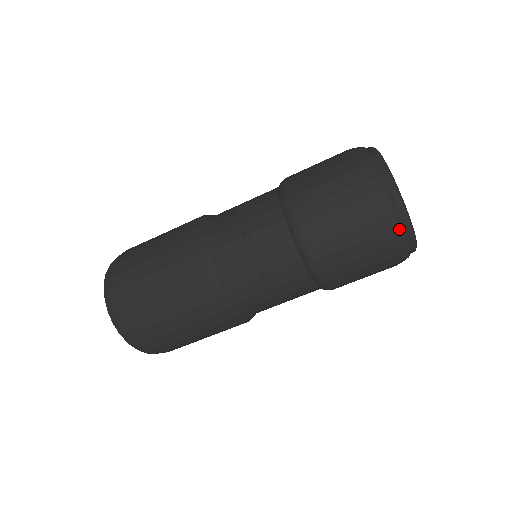
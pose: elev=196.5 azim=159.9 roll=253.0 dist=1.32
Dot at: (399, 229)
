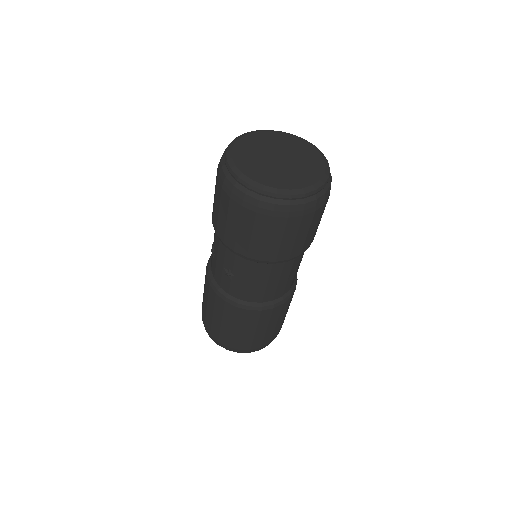
Dot at: (249, 197)
